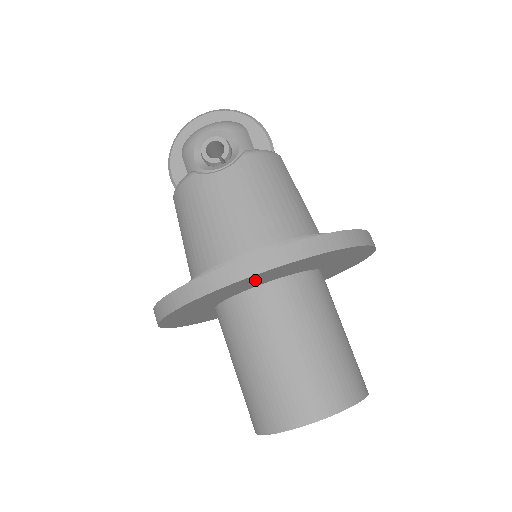
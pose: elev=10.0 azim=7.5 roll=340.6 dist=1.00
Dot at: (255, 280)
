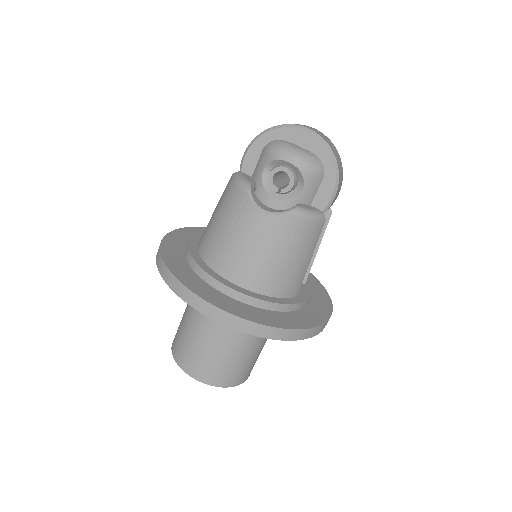
Dot at: occluded
